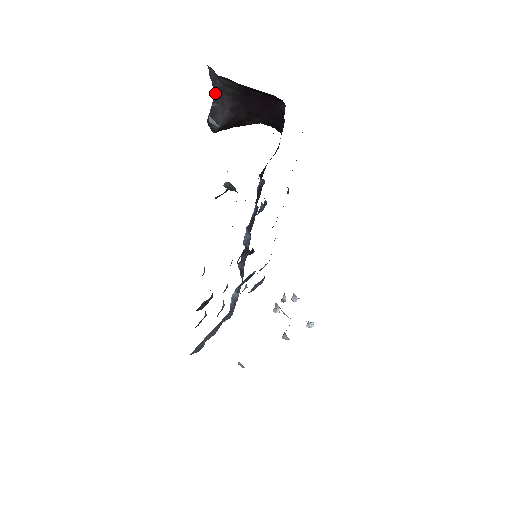
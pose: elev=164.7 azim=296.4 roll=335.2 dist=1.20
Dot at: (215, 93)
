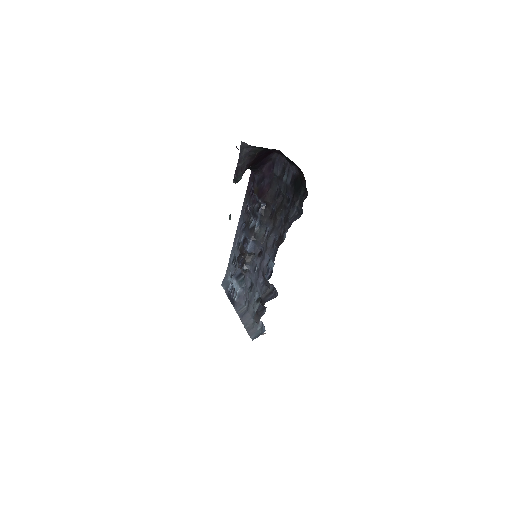
Dot at: (240, 157)
